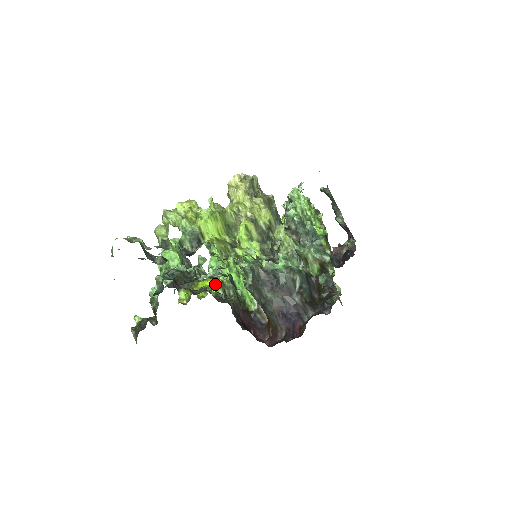
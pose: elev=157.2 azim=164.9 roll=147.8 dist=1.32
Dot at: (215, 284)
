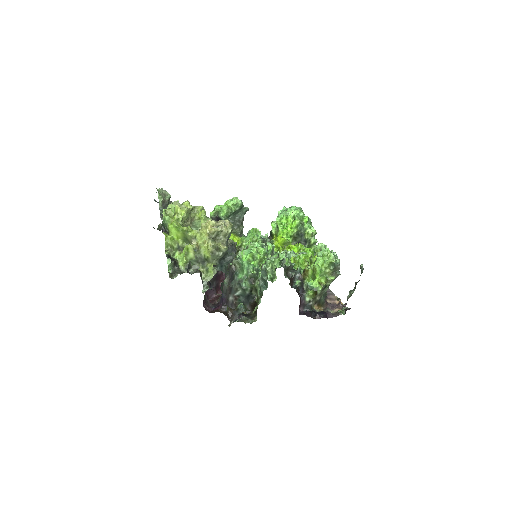
Dot at: occluded
